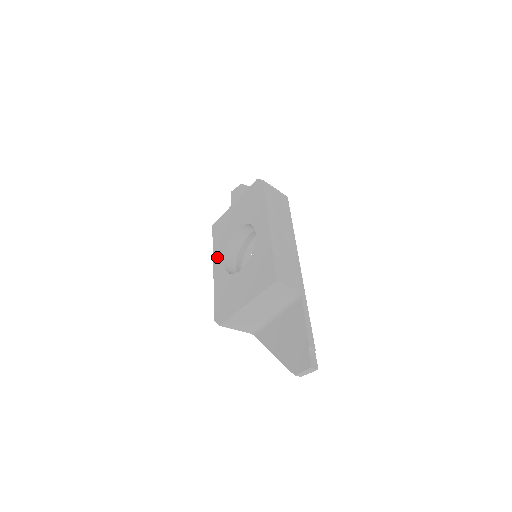
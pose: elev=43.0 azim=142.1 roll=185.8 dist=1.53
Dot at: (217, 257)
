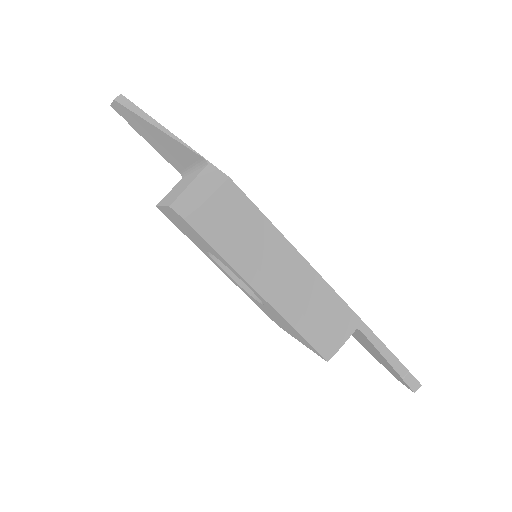
Dot at: (208, 257)
